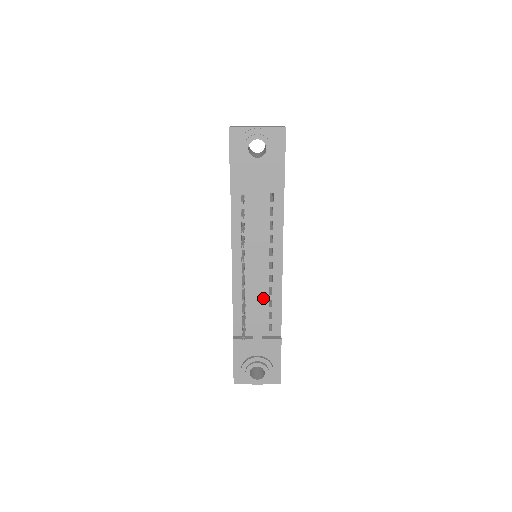
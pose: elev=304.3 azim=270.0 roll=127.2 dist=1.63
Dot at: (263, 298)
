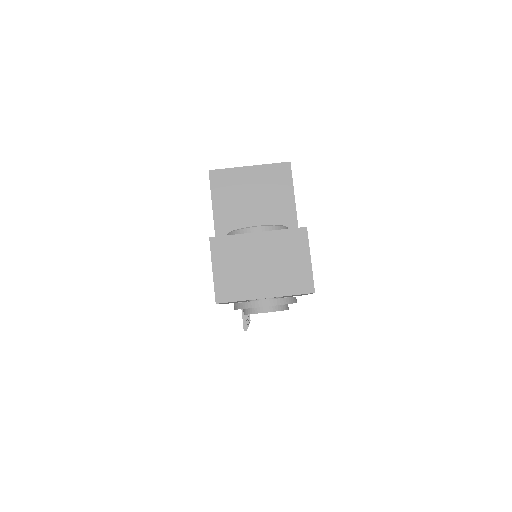
Dot at: occluded
